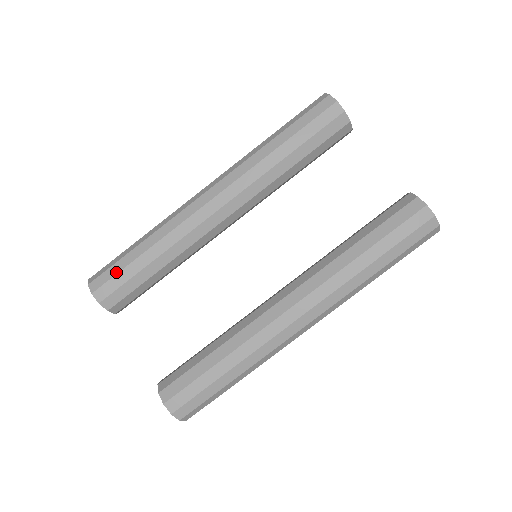
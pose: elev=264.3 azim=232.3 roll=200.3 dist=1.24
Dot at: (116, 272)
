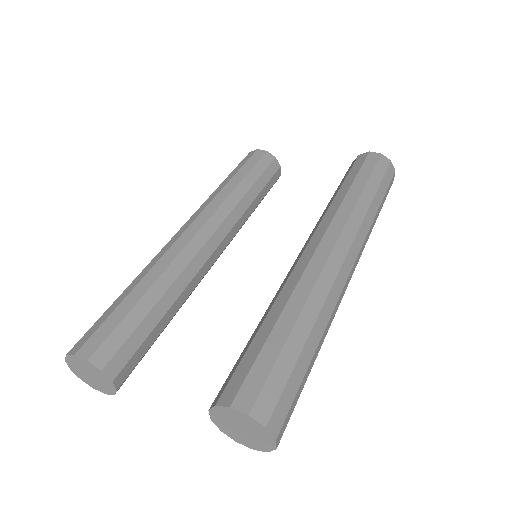
Dot at: (102, 321)
